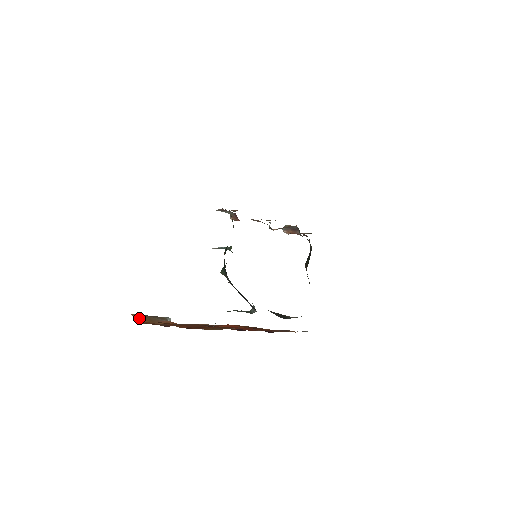
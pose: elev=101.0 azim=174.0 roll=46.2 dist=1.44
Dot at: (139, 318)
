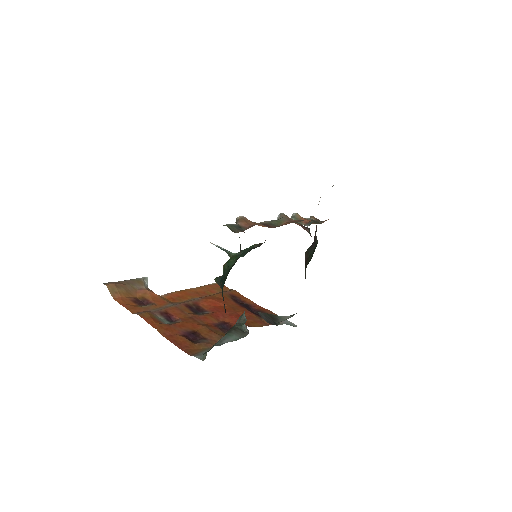
Dot at: (115, 291)
